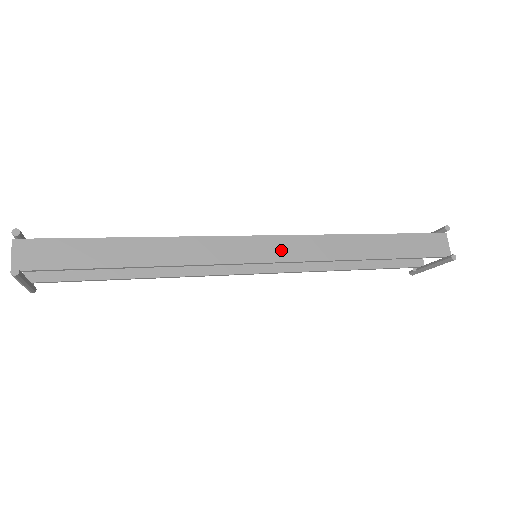
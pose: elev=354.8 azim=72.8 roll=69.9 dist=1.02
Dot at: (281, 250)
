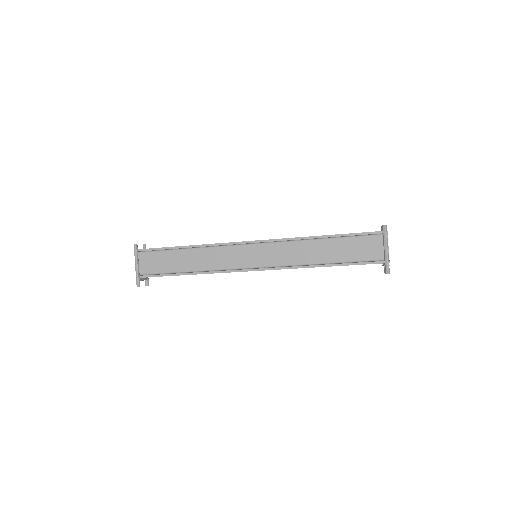
Dot at: occluded
